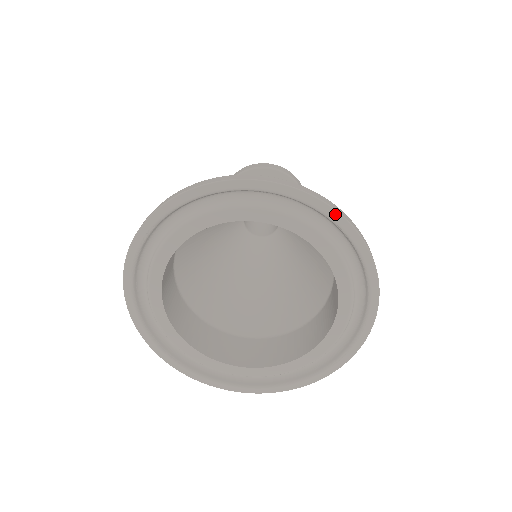
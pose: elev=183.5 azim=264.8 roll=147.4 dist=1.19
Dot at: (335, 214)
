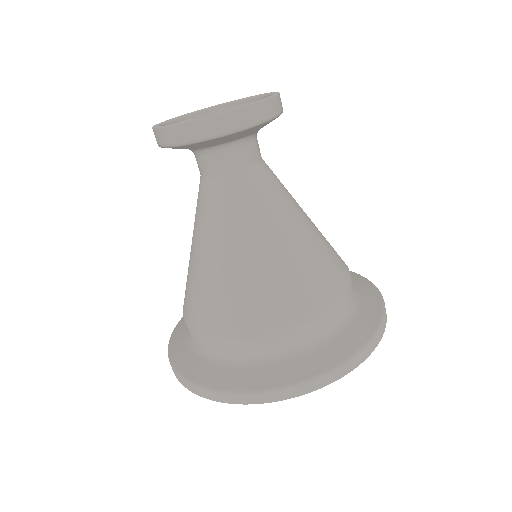
Dot at: occluded
